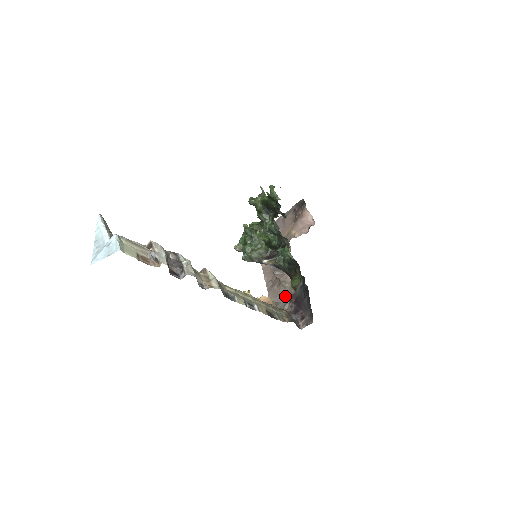
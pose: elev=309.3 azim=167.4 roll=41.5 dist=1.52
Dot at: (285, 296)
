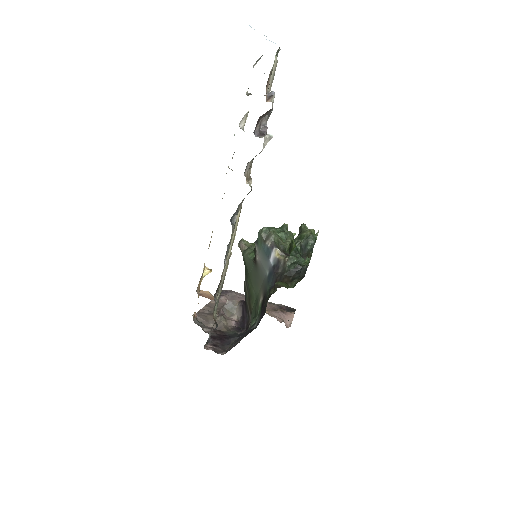
Dot at: occluded
